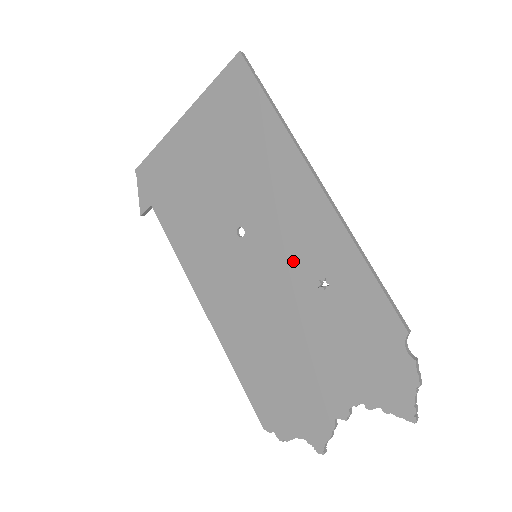
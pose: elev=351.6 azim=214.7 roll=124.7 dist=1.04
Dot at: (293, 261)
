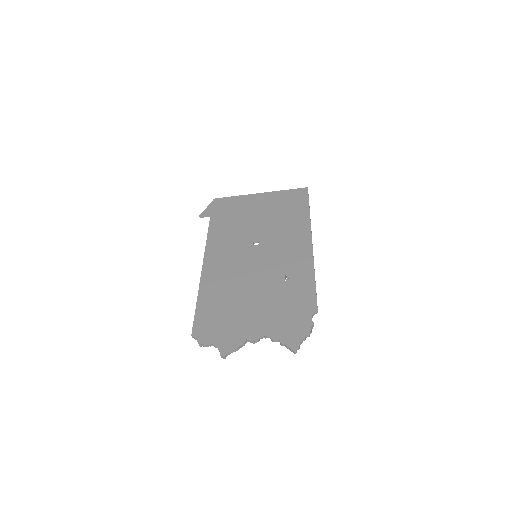
Dot at: (277, 264)
